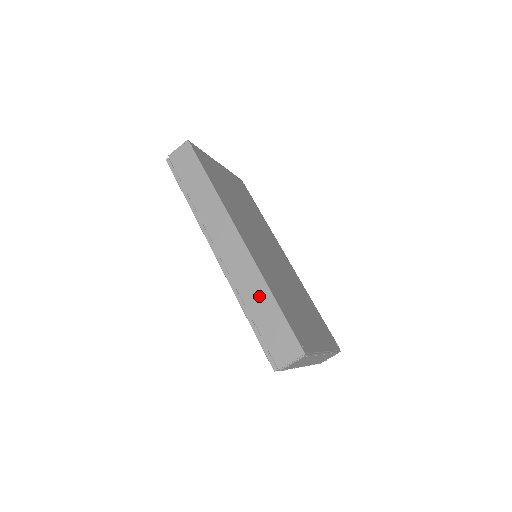
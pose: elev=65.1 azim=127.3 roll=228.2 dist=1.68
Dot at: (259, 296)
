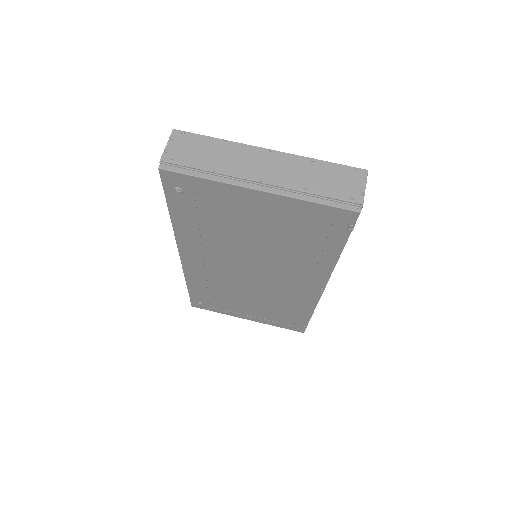
Dot at: occluded
